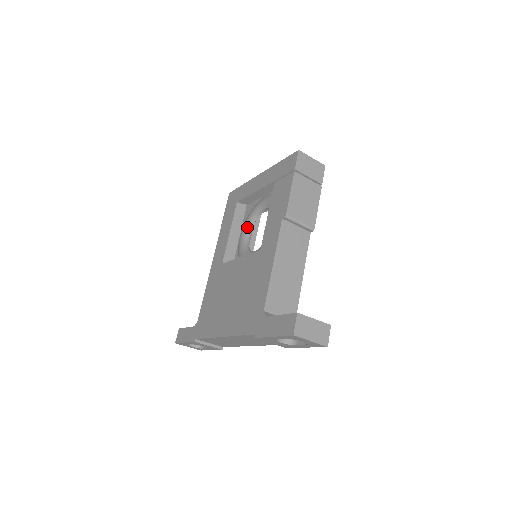
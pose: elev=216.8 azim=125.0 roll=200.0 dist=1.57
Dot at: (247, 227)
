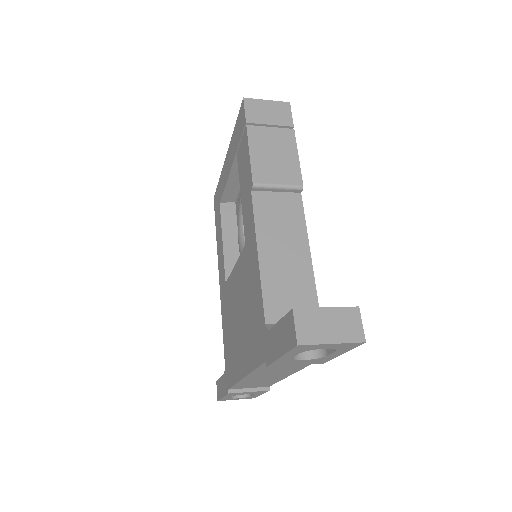
Dot at: (240, 227)
